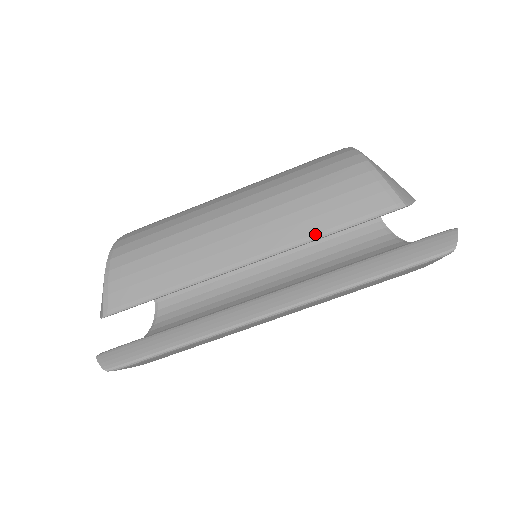
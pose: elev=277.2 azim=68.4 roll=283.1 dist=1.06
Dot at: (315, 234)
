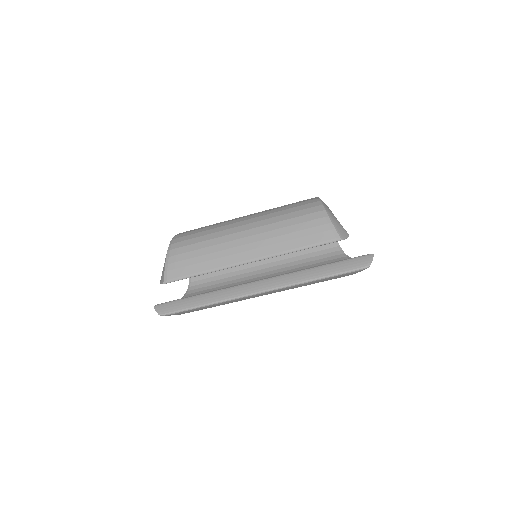
Dot at: (289, 250)
